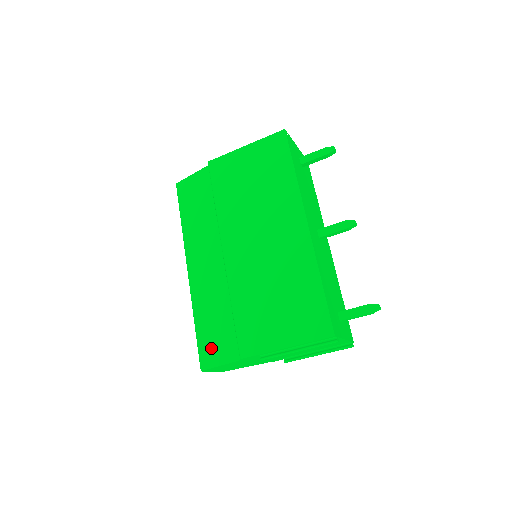
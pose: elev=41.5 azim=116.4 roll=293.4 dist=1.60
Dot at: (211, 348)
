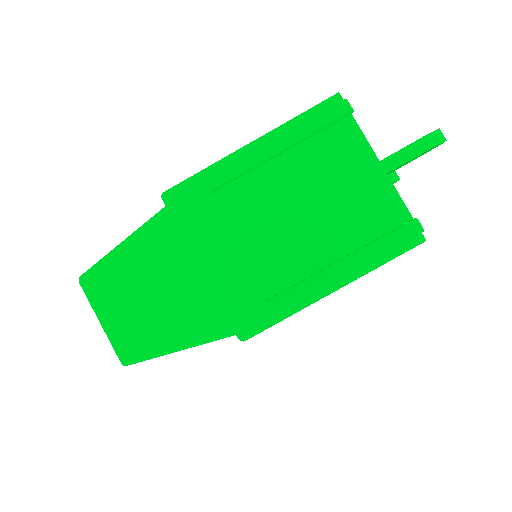
Dot at: occluded
